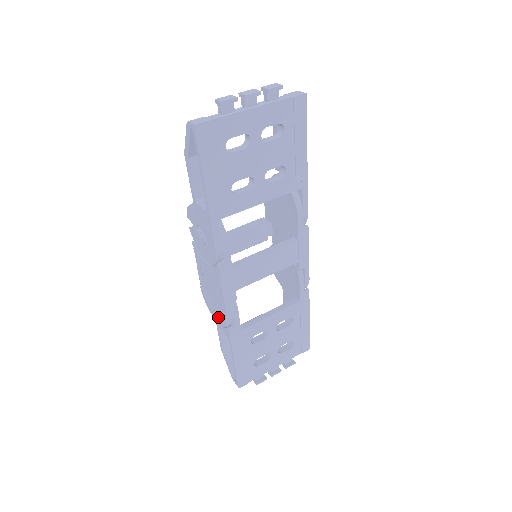
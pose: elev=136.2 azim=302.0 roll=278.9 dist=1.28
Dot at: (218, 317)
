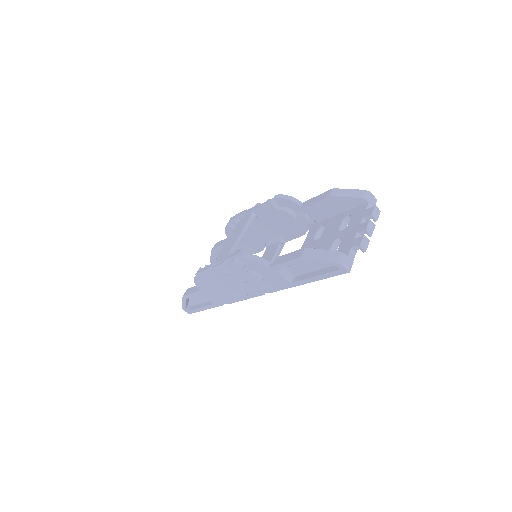
Dot at: (213, 296)
